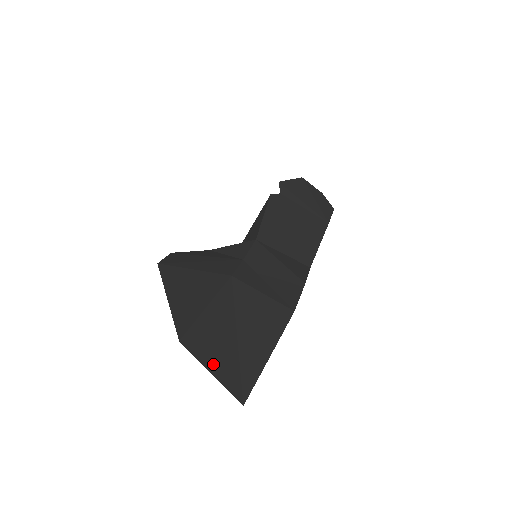
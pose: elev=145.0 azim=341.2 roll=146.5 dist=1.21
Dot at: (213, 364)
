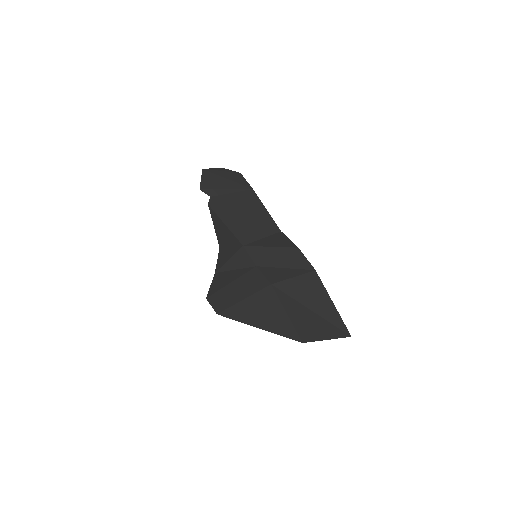
Dot at: (323, 335)
